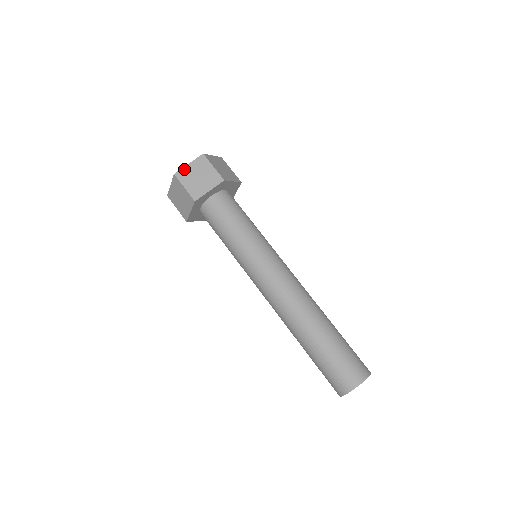
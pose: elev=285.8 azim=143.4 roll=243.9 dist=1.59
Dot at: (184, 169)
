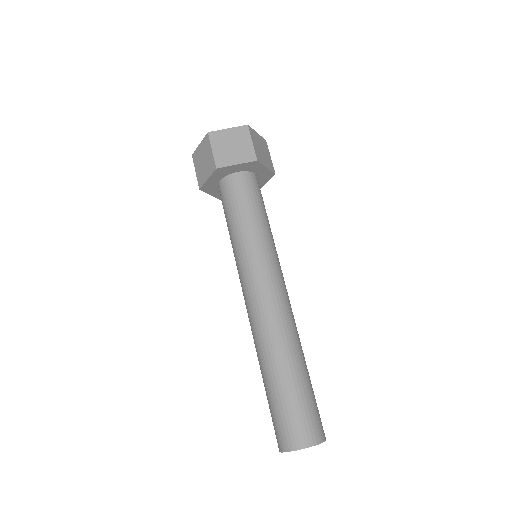
Dot at: (197, 150)
